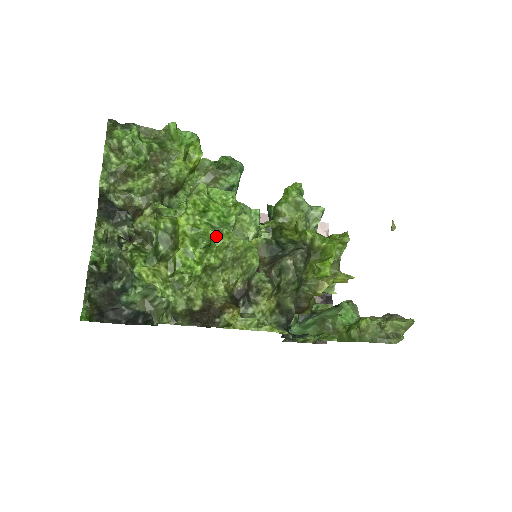
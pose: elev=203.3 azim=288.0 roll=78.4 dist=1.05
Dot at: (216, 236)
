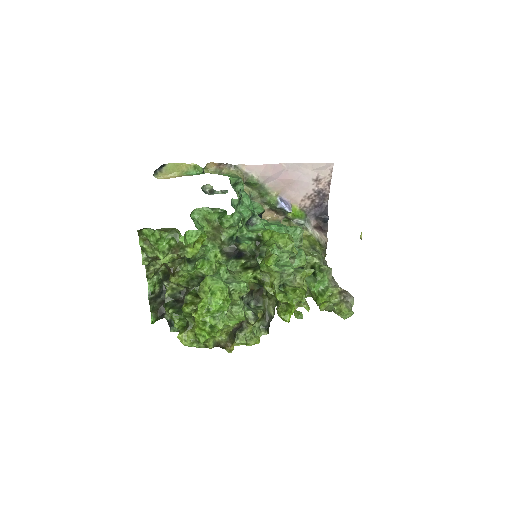
Dot at: (216, 326)
